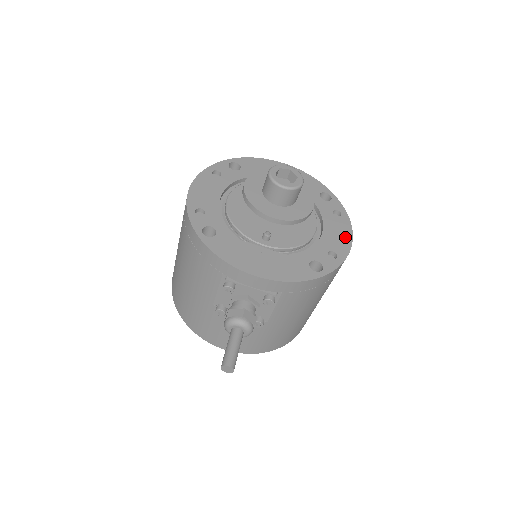
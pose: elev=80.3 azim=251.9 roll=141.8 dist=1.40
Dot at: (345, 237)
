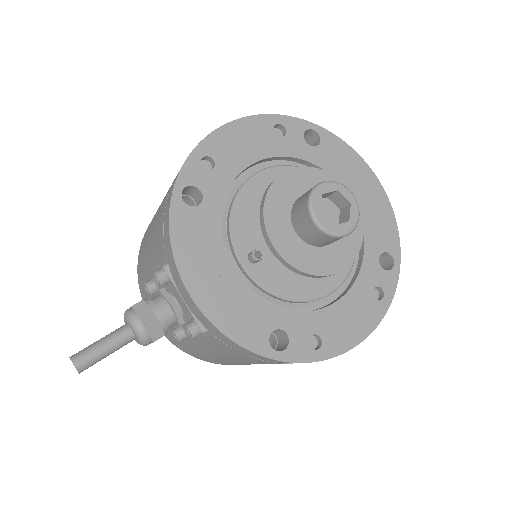
Dot at: (356, 331)
